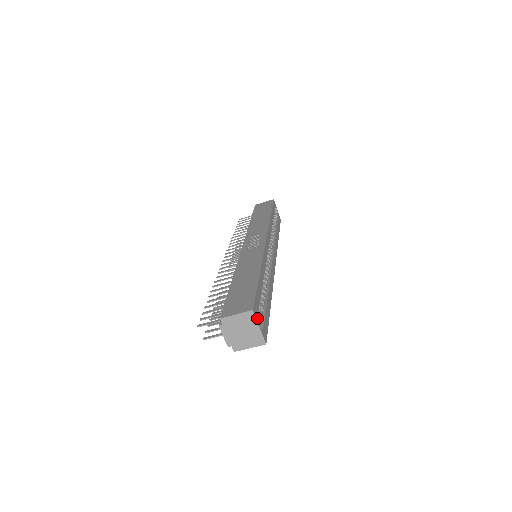
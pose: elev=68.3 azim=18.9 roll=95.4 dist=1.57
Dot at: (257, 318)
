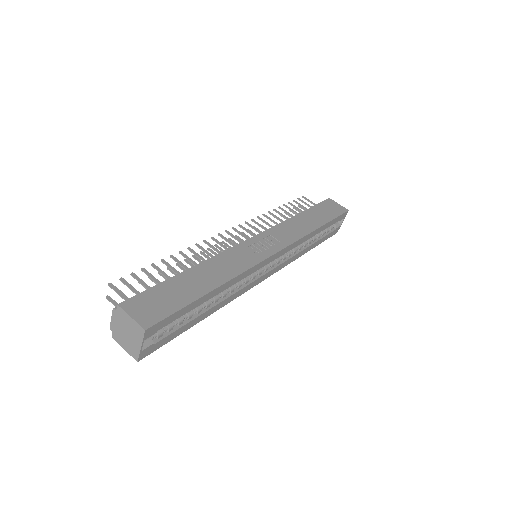
Dot at: (147, 337)
